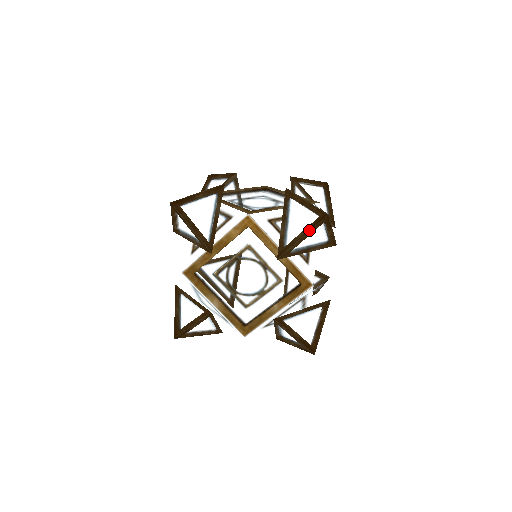
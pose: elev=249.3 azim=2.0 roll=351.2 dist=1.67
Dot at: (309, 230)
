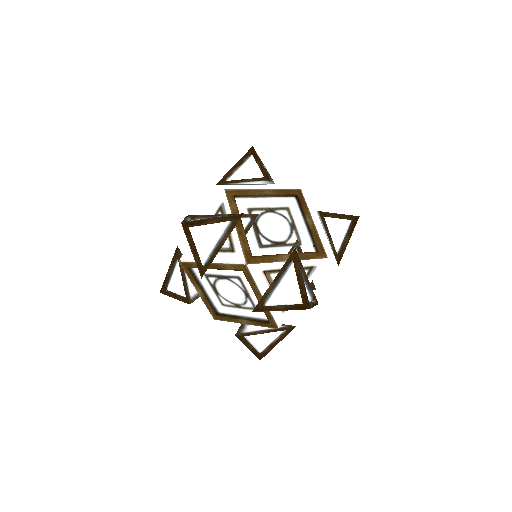
Dot at: (288, 309)
